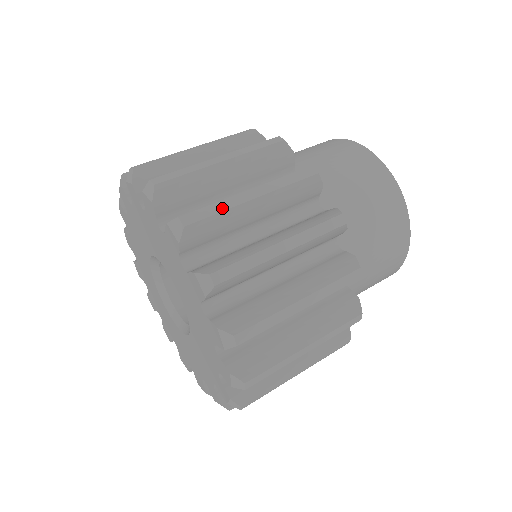
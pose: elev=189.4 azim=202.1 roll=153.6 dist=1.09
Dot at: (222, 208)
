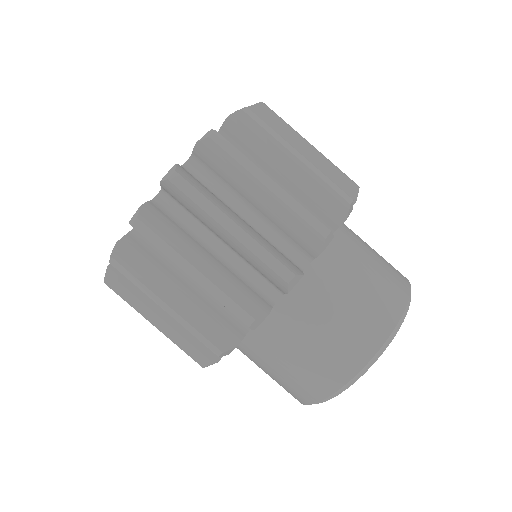
Dot at: (164, 251)
